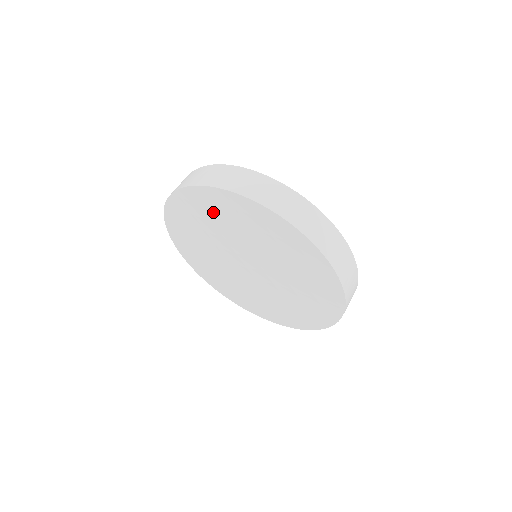
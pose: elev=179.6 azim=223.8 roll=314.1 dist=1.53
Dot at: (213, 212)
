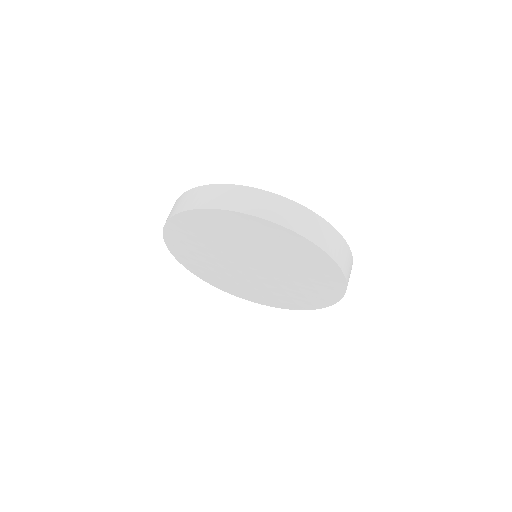
Dot at: (227, 229)
